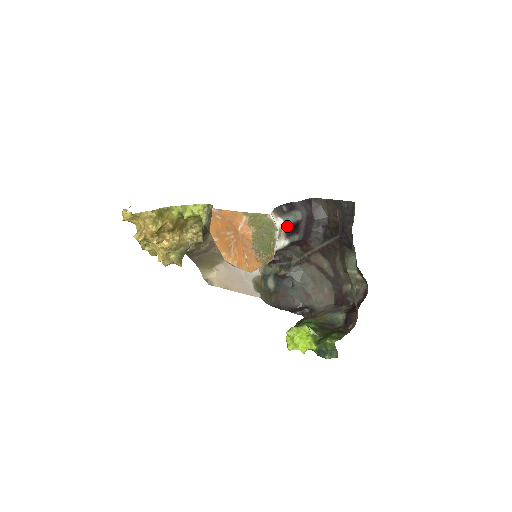
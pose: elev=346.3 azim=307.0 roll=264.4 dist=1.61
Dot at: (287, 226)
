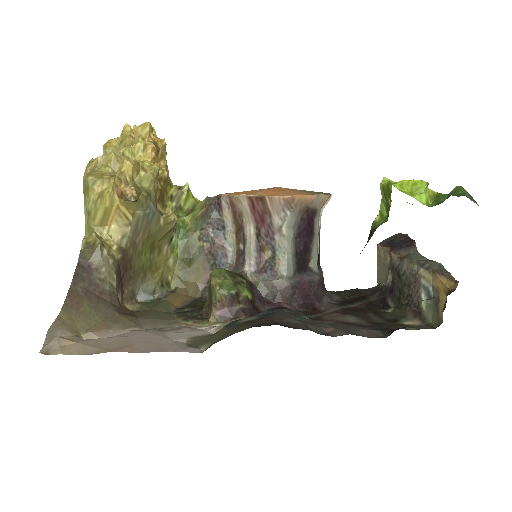
Dot at: (319, 236)
